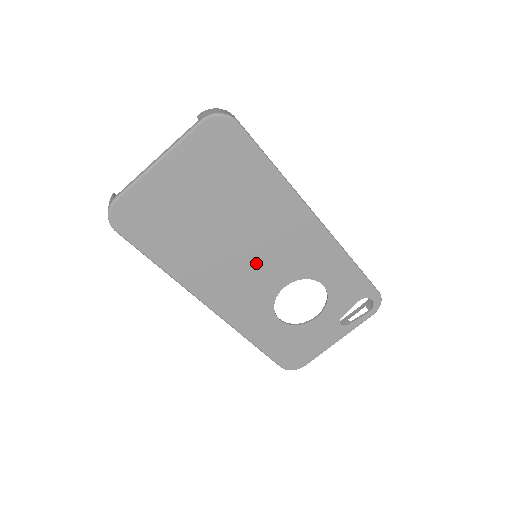
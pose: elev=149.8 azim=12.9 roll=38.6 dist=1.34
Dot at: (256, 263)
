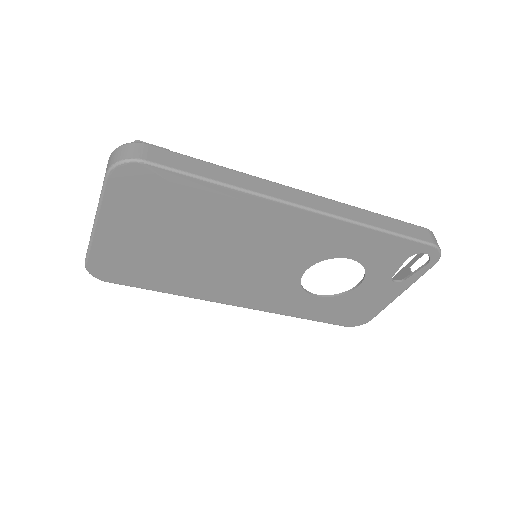
Dot at: (258, 264)
